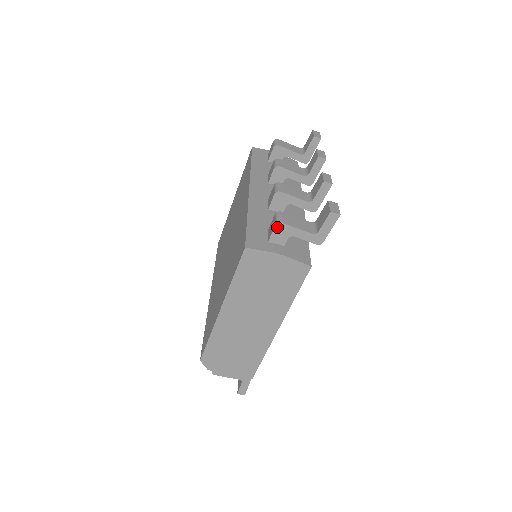
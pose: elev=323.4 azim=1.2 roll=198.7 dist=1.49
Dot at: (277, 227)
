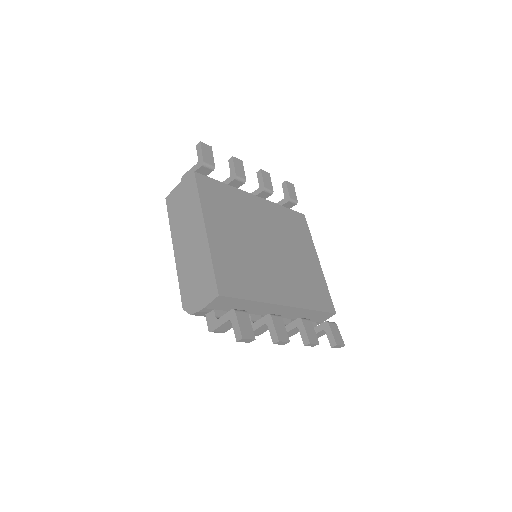
Dot at: occluded
